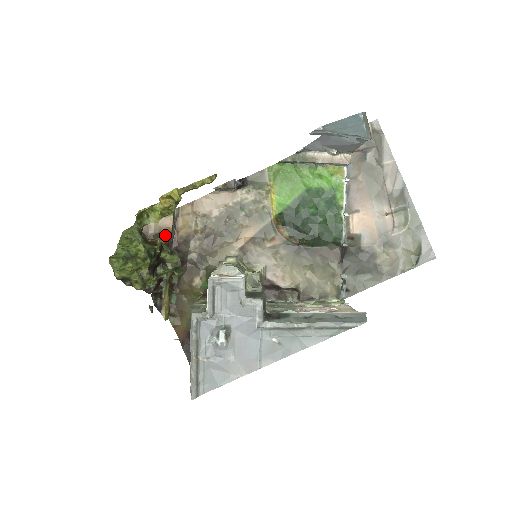
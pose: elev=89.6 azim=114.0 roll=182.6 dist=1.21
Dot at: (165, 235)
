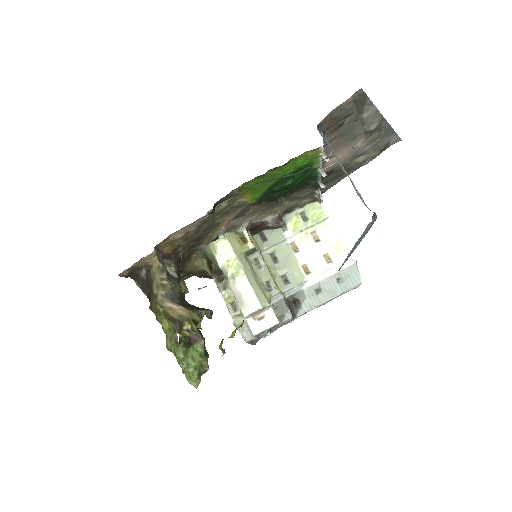
Dot at: (161, 273)
